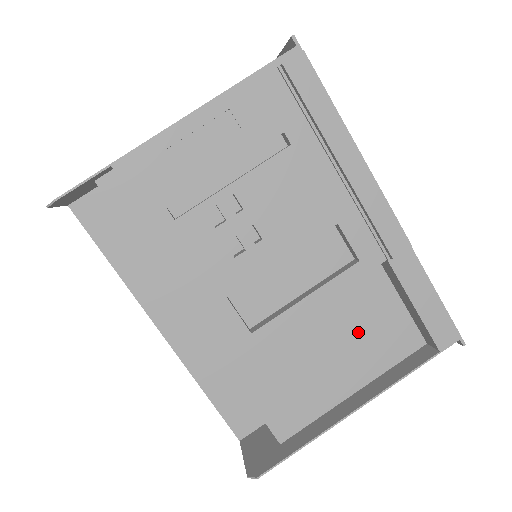
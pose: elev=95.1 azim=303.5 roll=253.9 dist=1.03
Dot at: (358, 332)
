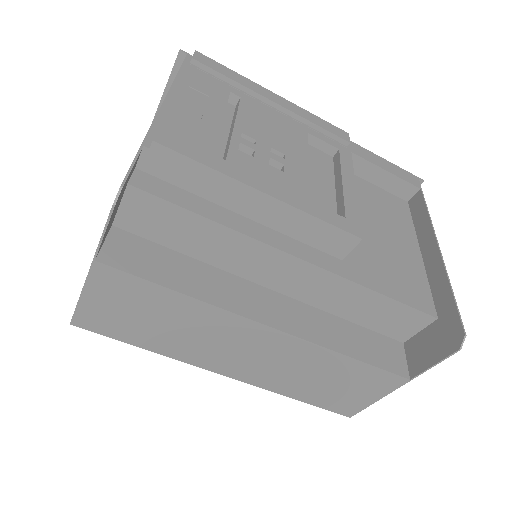
Dot at: (378, 213)
